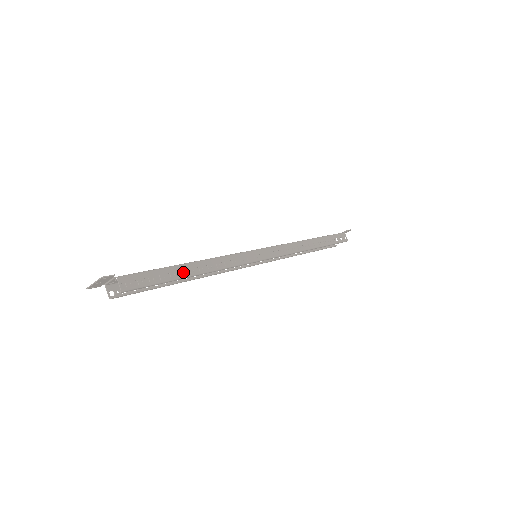
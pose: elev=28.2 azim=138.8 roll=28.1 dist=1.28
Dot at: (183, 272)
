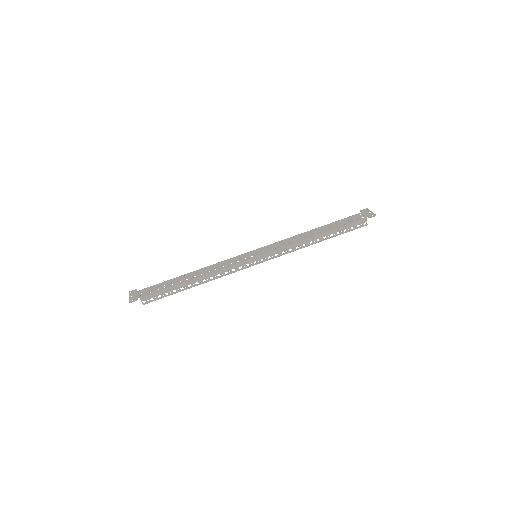
Dot at: (193, 273)
